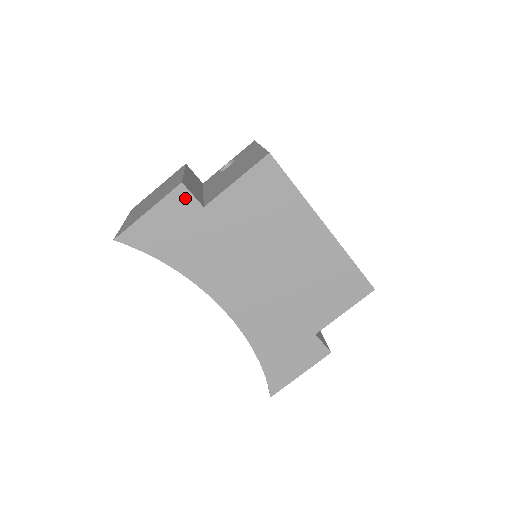
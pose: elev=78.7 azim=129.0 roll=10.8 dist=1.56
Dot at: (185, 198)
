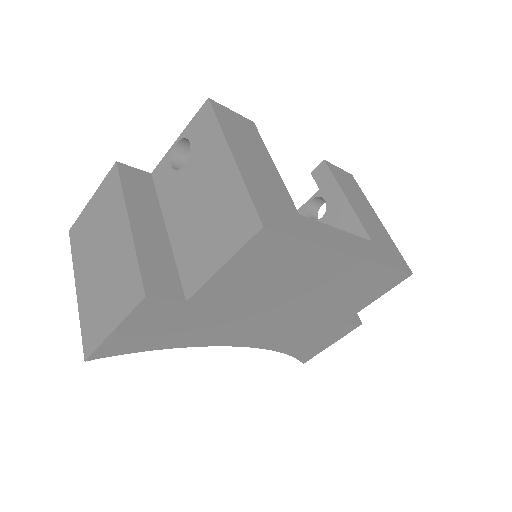
Dot at: (157, 305)
